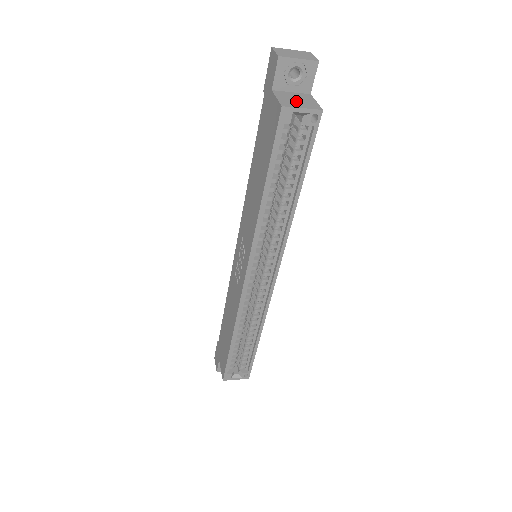
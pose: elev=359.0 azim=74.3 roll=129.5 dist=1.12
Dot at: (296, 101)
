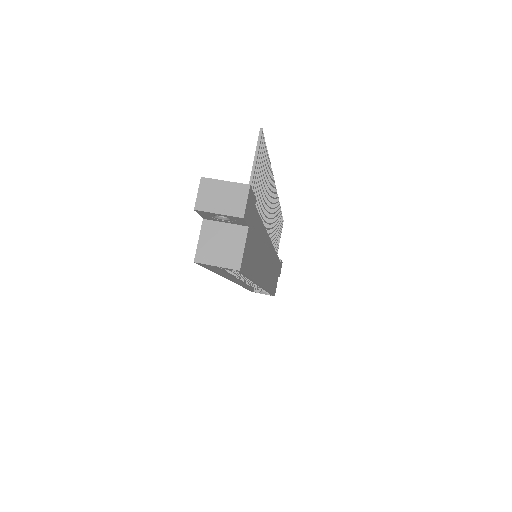
Dot at: (218, 248)
